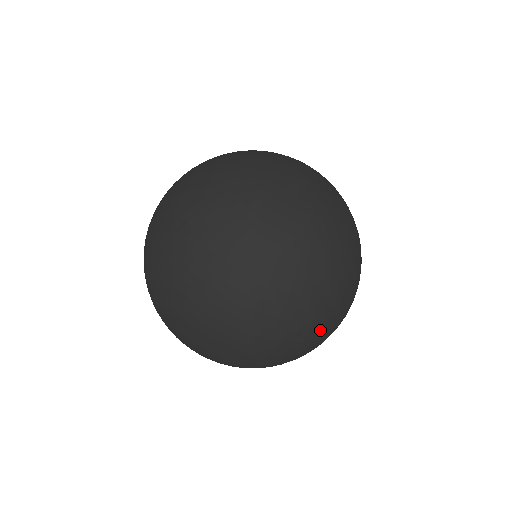
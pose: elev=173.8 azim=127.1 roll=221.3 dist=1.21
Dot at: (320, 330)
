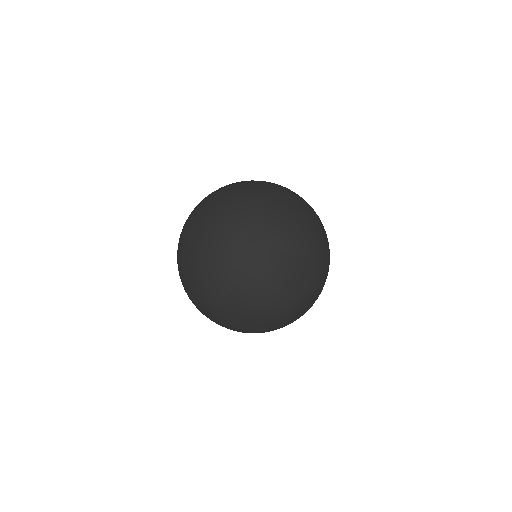
Dot at: occluded
